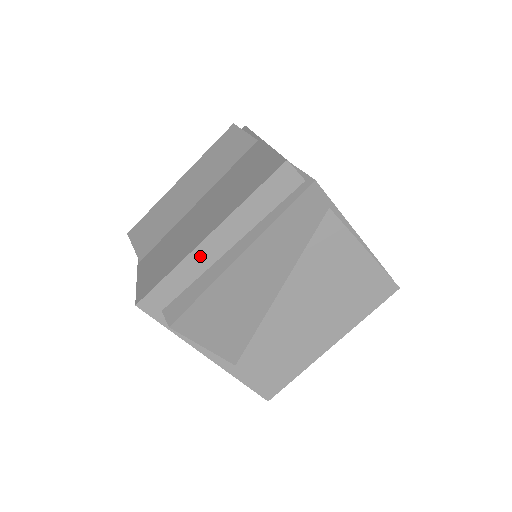
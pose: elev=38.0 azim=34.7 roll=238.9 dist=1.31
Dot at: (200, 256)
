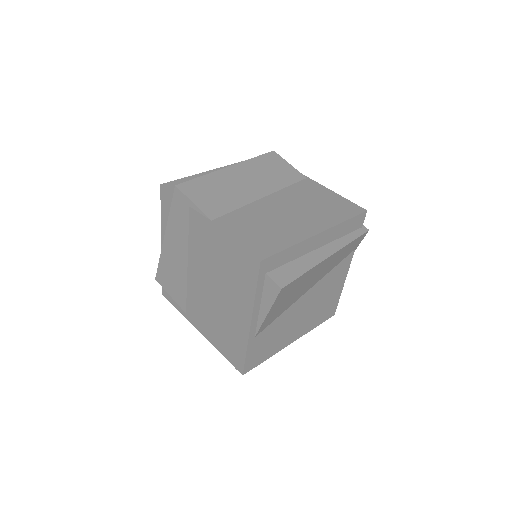
Dot at: (307, 244)
